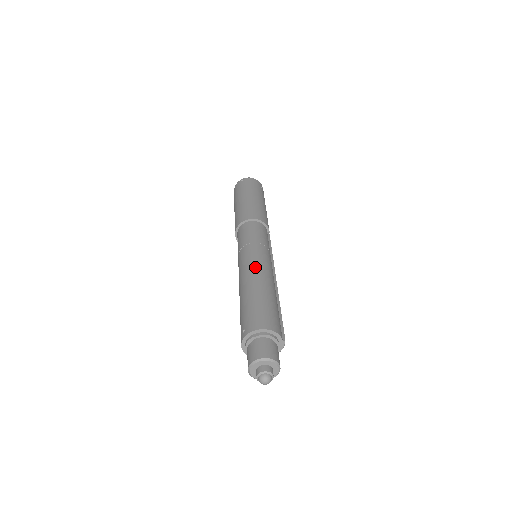
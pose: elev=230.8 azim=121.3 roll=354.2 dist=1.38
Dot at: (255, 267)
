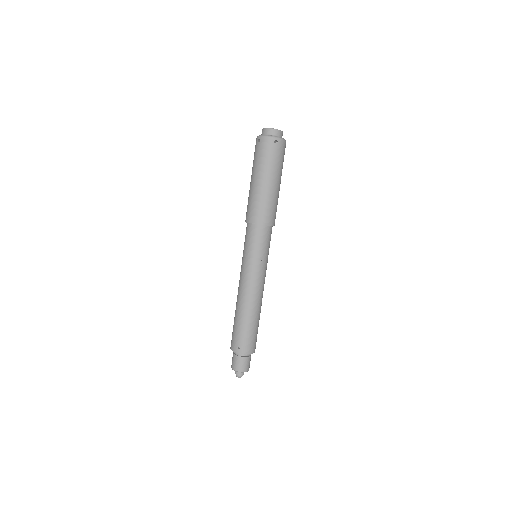
Dot at: (259, 292)
